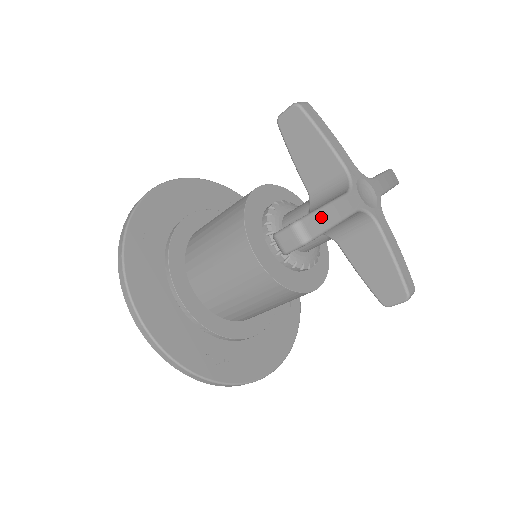
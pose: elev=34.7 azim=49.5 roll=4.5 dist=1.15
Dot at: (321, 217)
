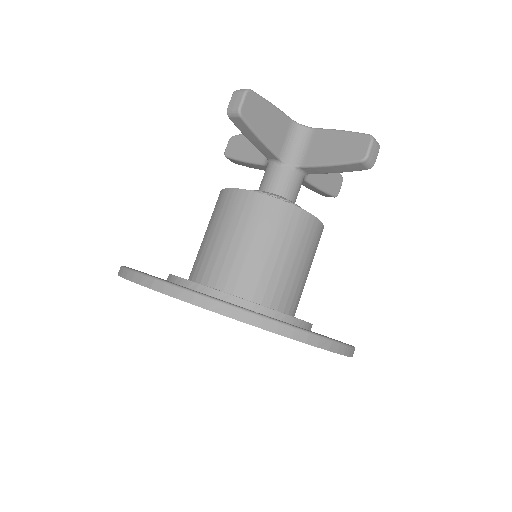
Dot at: occluded
